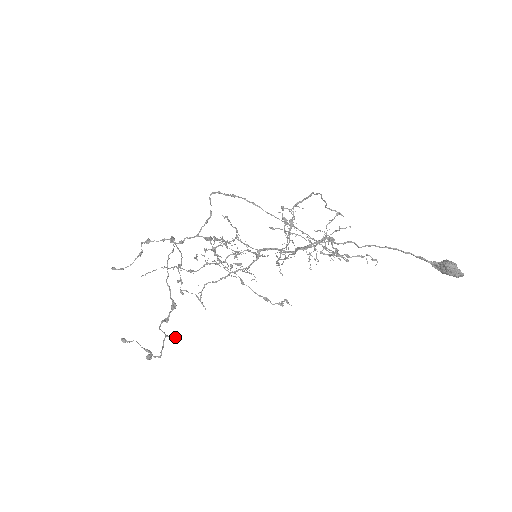
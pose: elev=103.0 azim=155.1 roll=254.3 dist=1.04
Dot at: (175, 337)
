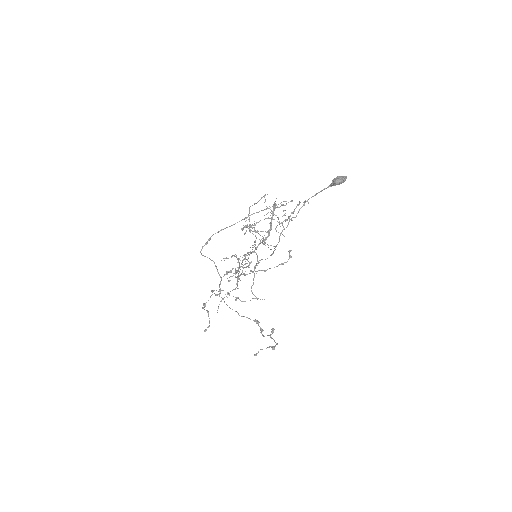
Dot at: (273, 332)
